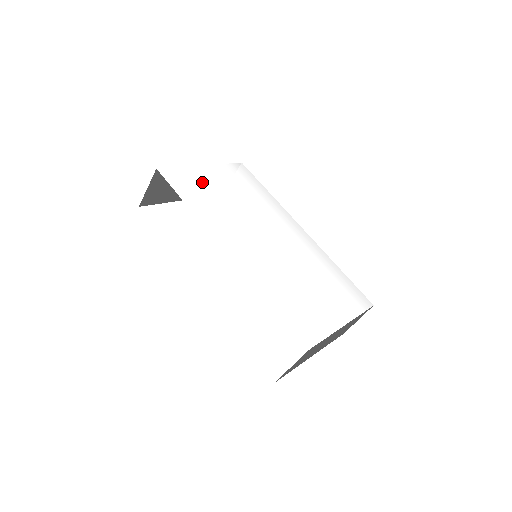
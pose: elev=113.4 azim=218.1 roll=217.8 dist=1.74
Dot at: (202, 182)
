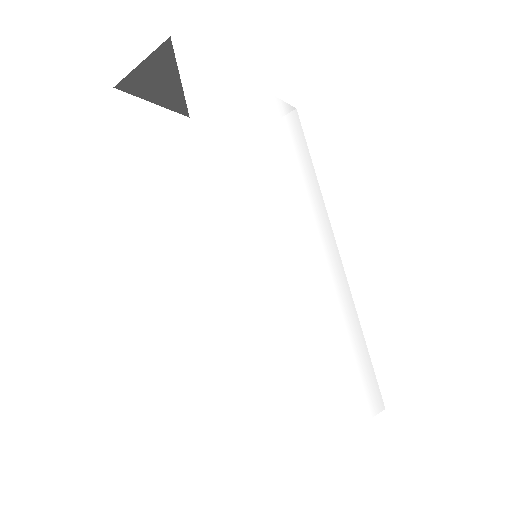
Dot at: (232, 101)
